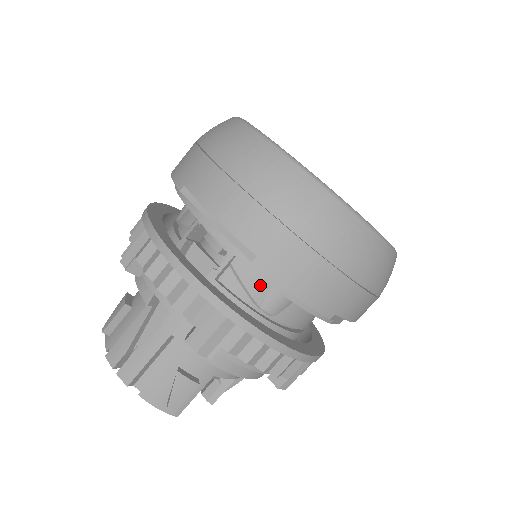
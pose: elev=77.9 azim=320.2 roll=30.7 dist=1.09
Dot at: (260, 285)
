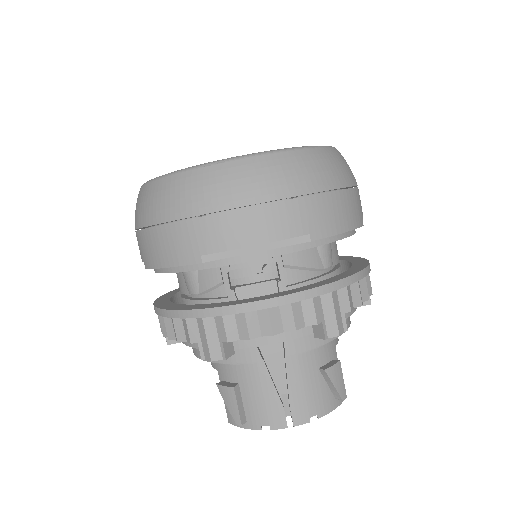
Dot at: (312, 256)
